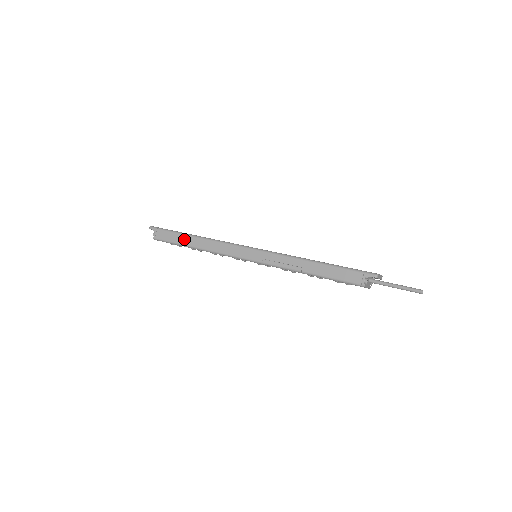
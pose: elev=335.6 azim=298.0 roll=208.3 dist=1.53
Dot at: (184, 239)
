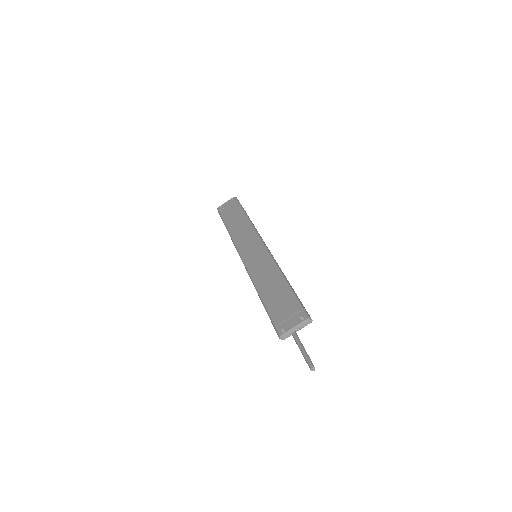
Dot at: occluded
